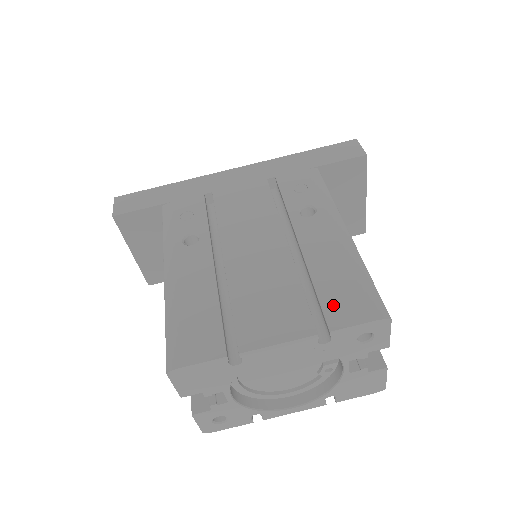
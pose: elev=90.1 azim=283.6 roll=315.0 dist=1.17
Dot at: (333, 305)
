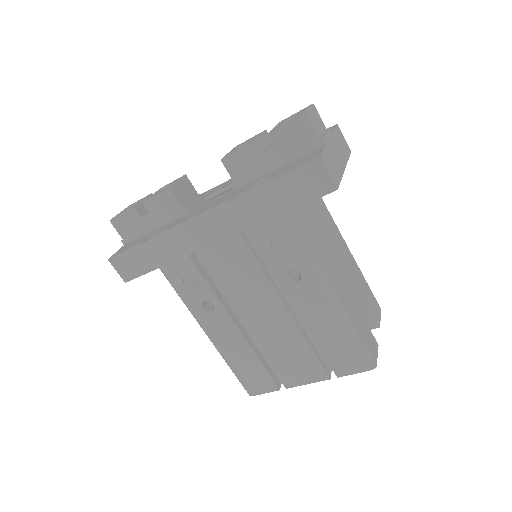
Dot at: (336, 362)
